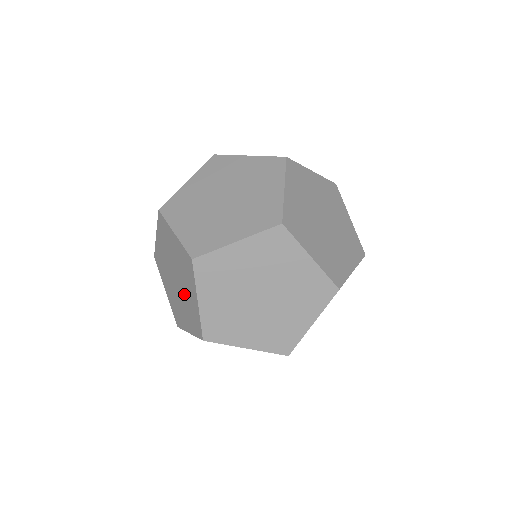
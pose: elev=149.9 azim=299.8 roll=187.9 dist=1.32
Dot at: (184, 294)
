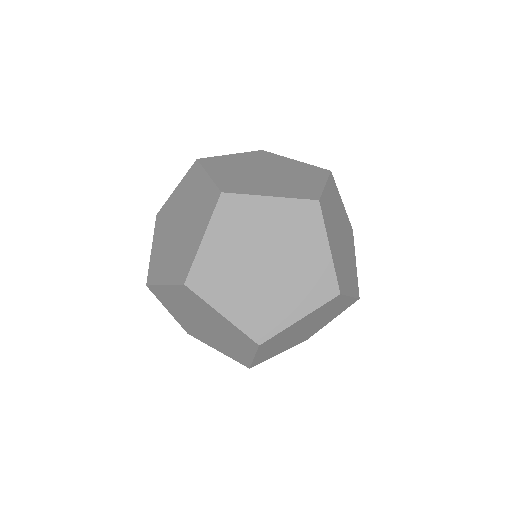
Dot at: occluded
